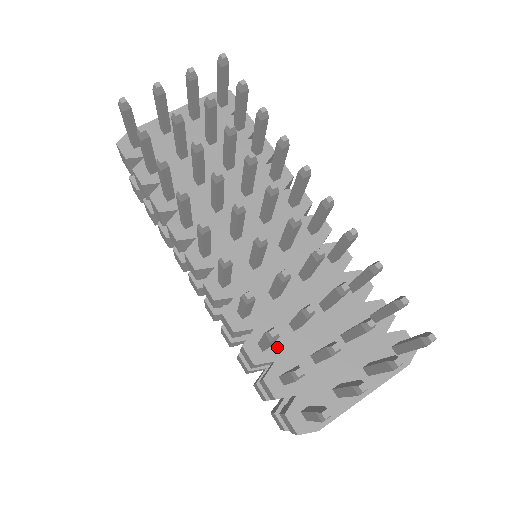
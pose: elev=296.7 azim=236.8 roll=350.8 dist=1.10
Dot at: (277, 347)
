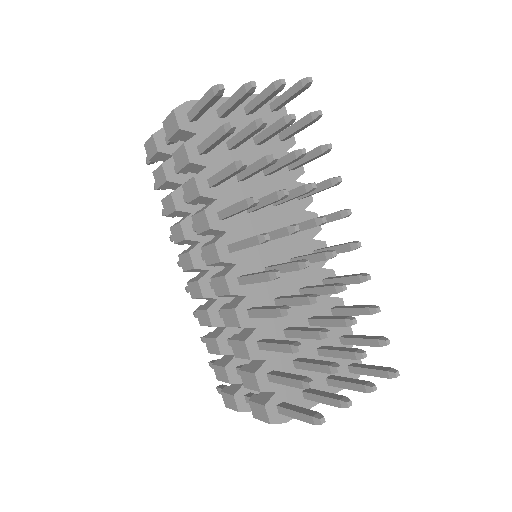
Dot at: occluded
